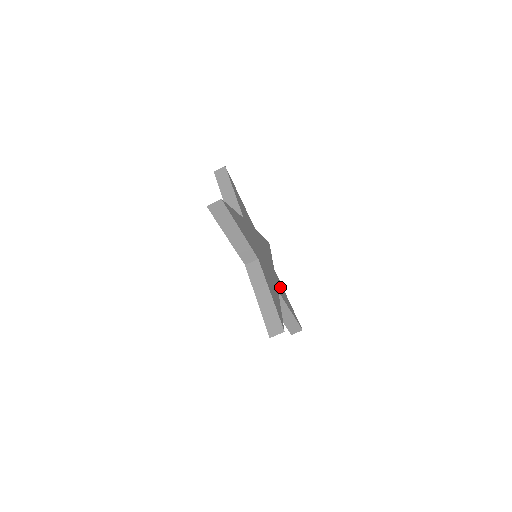
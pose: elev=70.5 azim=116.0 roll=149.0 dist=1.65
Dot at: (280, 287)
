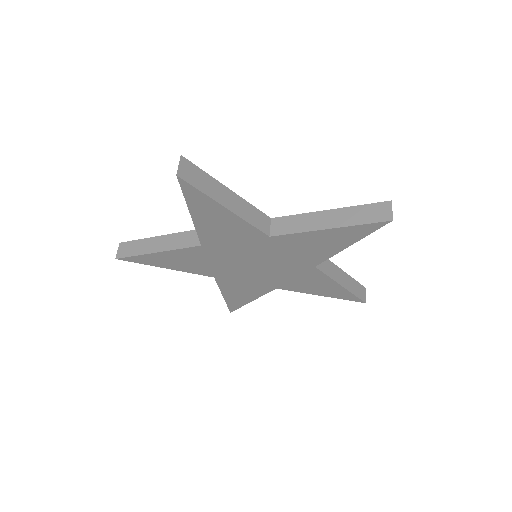
Dot at: occluded
